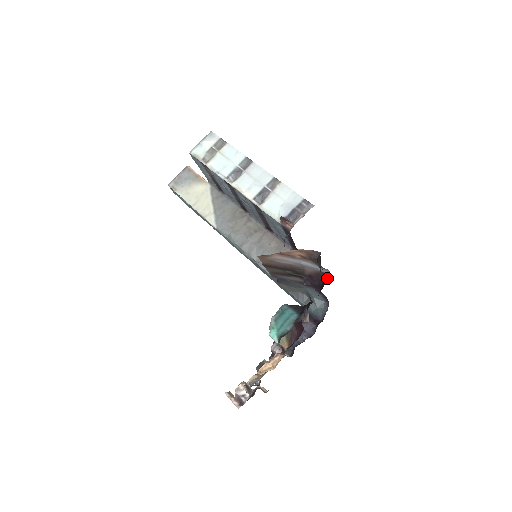
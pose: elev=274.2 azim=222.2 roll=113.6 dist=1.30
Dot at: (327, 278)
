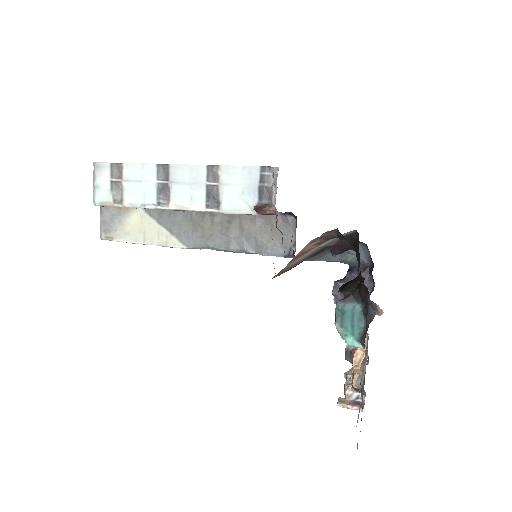
Dot at: (355, 236)
